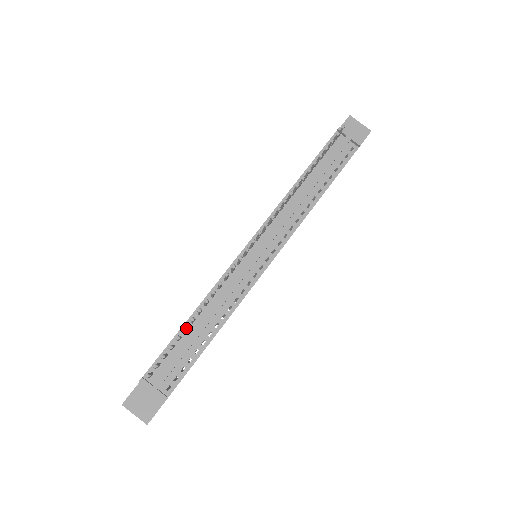
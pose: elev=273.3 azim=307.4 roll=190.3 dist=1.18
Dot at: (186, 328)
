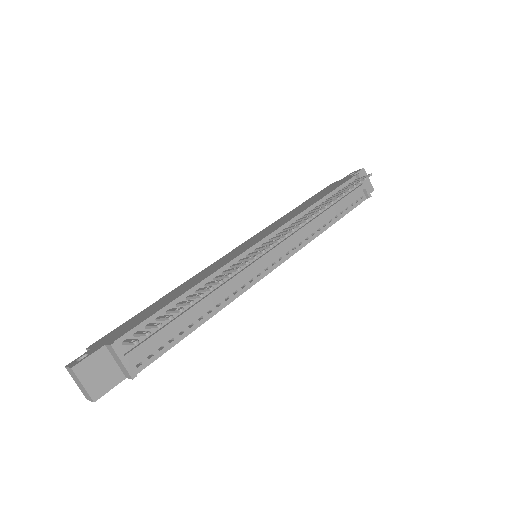
Dot at: occluded
